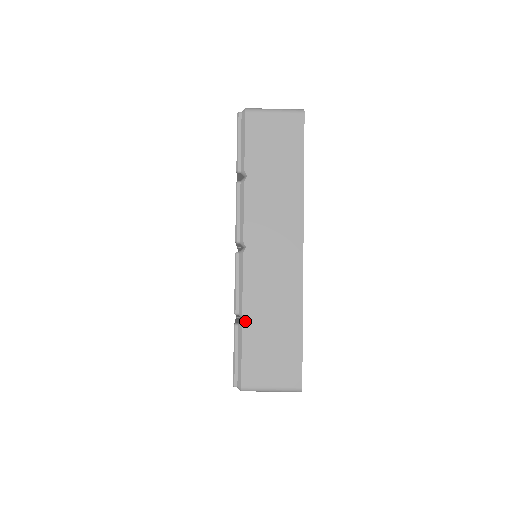
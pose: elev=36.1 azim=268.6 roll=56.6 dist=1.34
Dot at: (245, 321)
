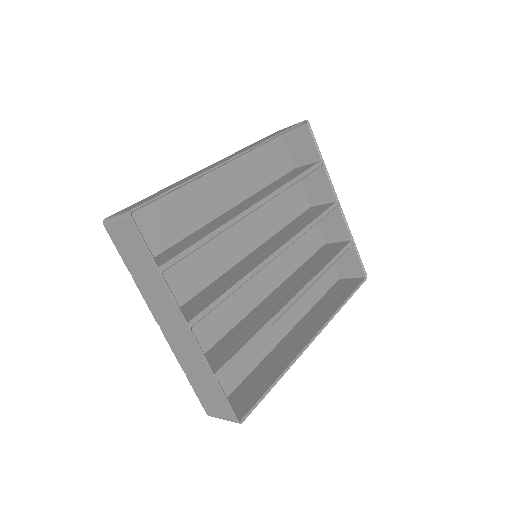
Dot at: (186, 375)
